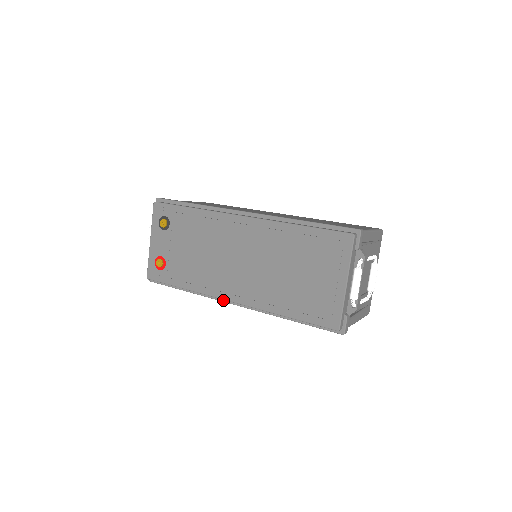
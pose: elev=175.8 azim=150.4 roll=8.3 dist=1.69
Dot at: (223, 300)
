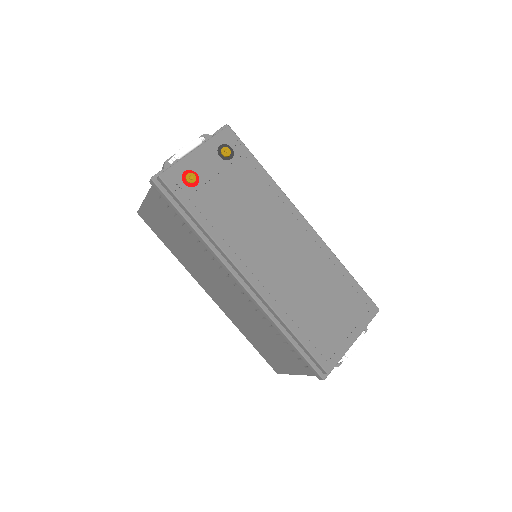
Dot at: (232, 270)
